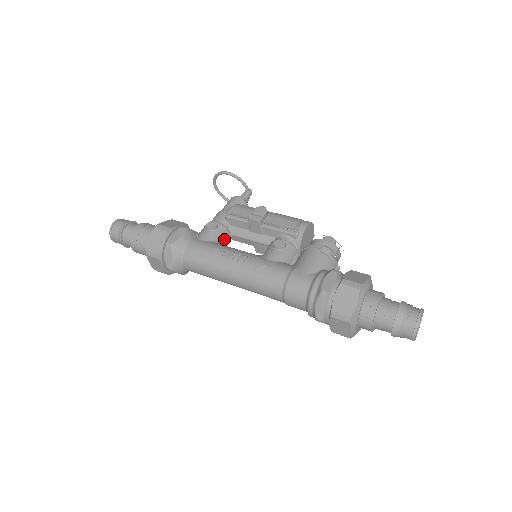
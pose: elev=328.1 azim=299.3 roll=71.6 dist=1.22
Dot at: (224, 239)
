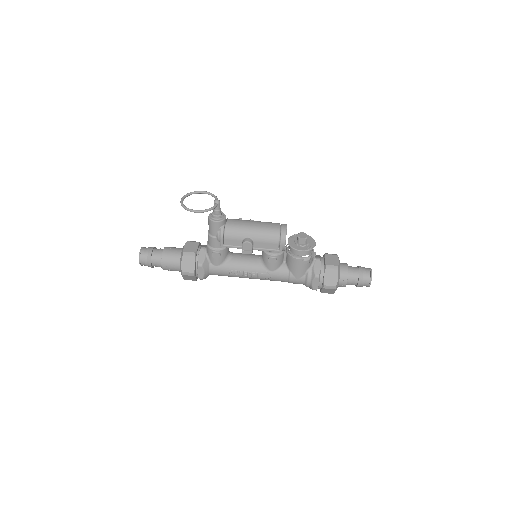
Dot at: (227, 252)
